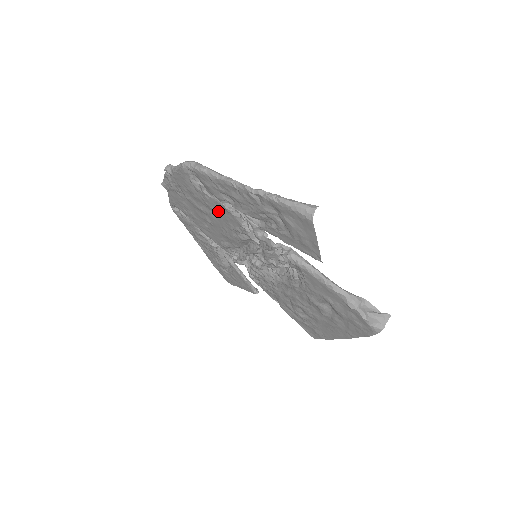
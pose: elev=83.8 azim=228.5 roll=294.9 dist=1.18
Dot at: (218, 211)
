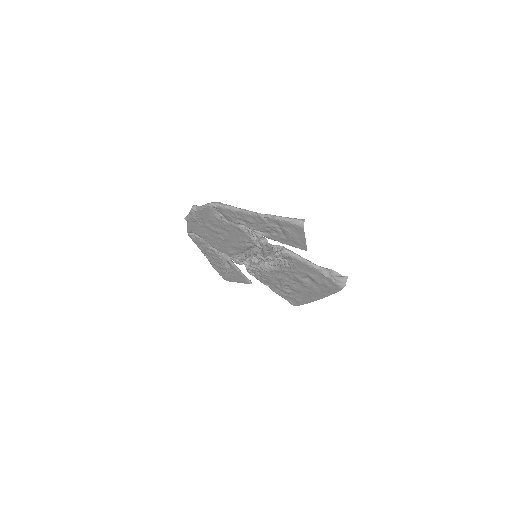
Dot at: (232, 231)
